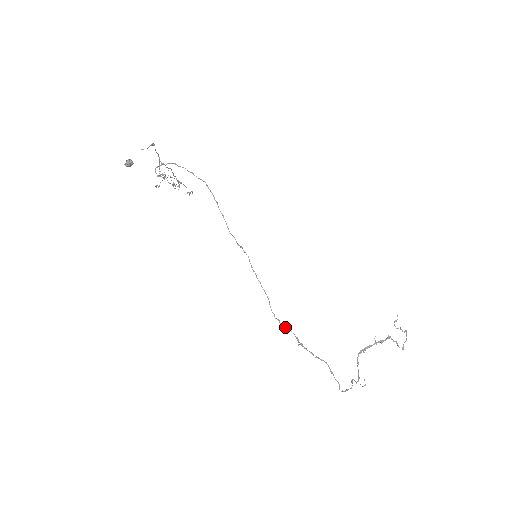
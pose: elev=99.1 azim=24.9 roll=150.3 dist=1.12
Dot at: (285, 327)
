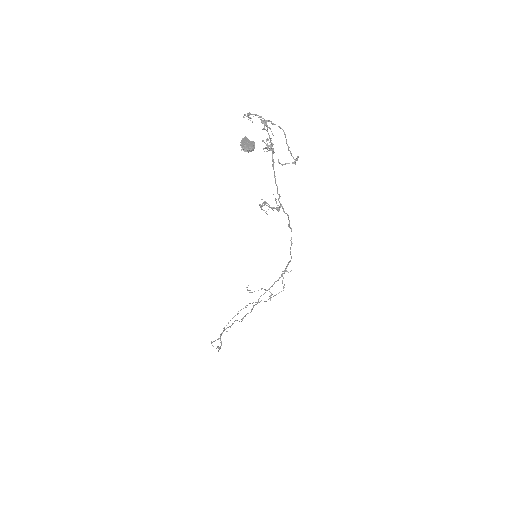
Dot at: occluded
